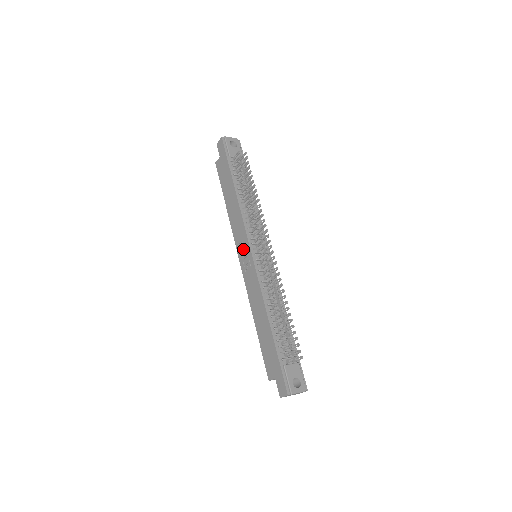
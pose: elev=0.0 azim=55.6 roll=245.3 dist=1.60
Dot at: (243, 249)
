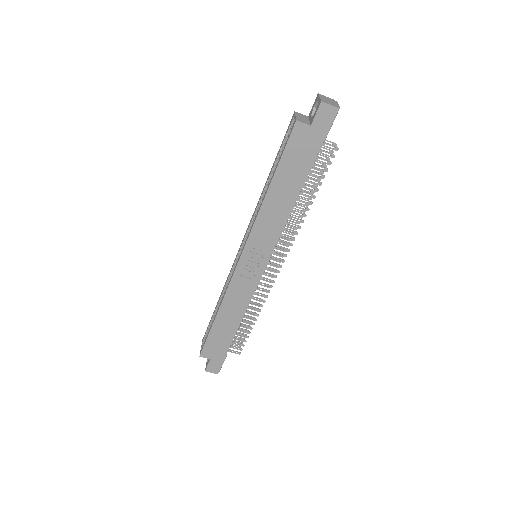
Dot at: (256, 254)
